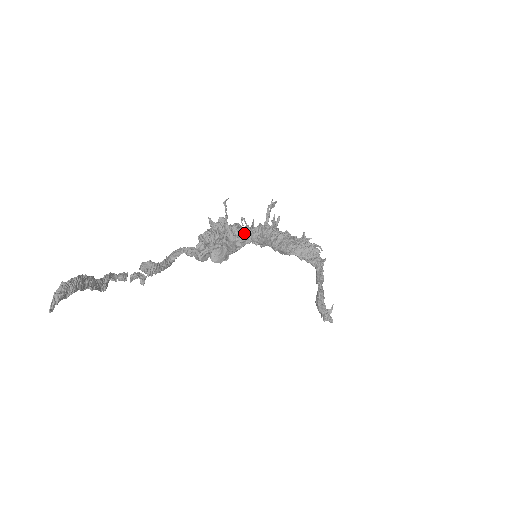
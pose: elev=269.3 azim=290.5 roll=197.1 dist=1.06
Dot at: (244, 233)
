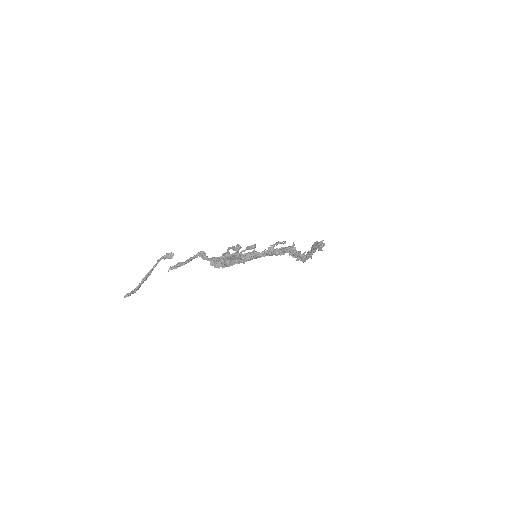
Dot at: (243, 263)
